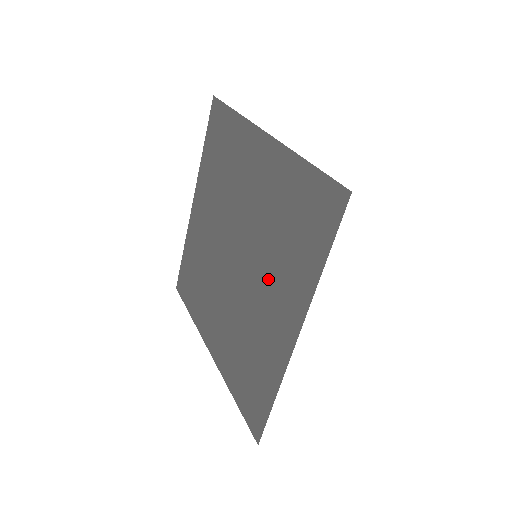
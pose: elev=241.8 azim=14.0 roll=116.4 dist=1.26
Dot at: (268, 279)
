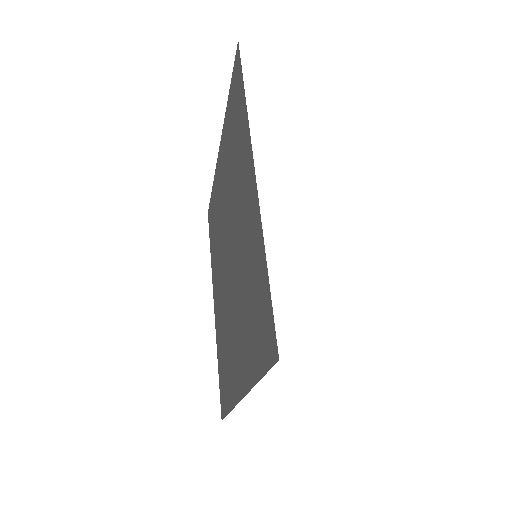
Dot at: (238, 320)
